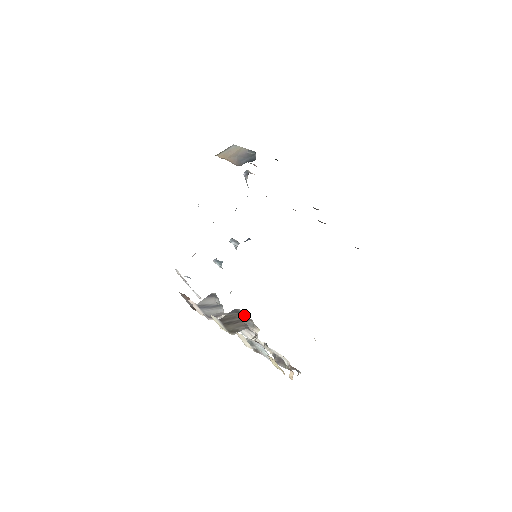
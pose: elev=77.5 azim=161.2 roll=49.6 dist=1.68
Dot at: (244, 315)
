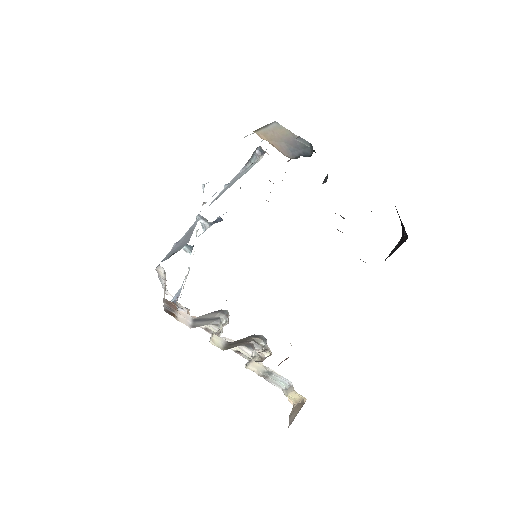
Dot at: (265, 342)
